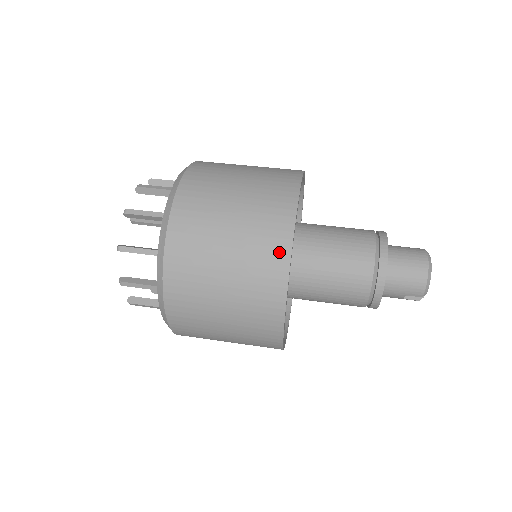
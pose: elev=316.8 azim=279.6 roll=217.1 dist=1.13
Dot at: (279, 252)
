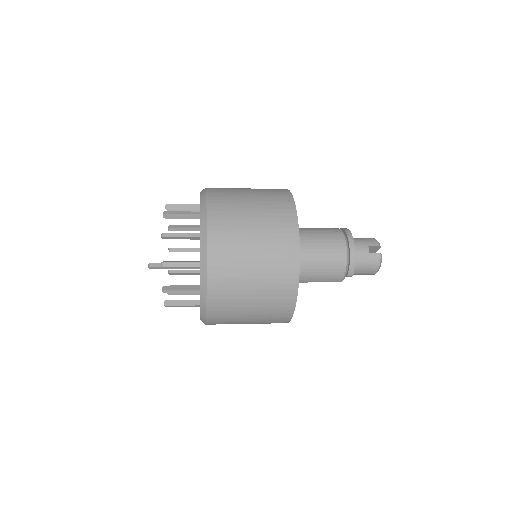
Dot at: occluded
